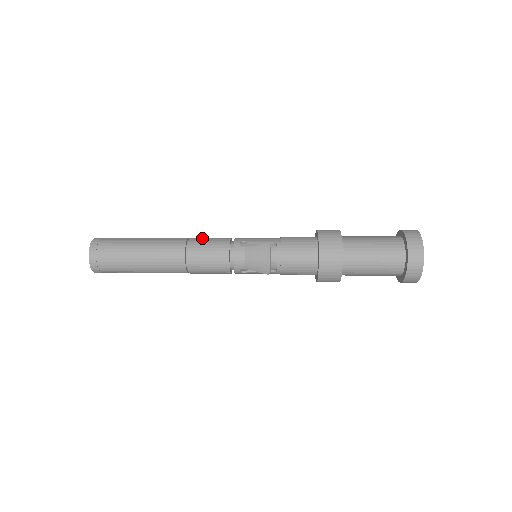
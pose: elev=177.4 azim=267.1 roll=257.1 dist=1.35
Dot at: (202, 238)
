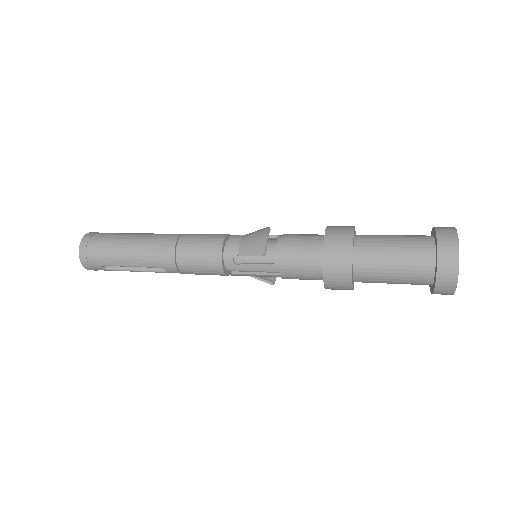
Dot at: occluded
